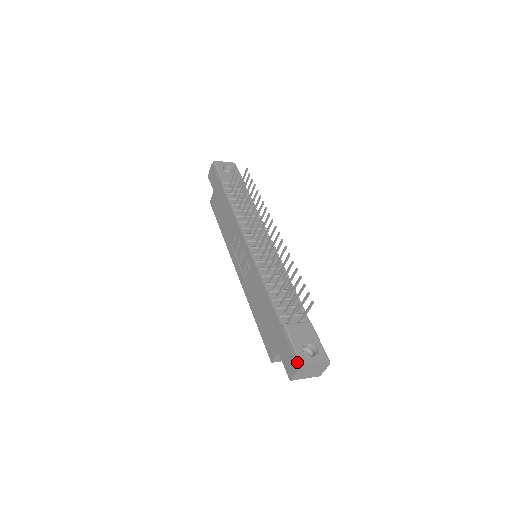
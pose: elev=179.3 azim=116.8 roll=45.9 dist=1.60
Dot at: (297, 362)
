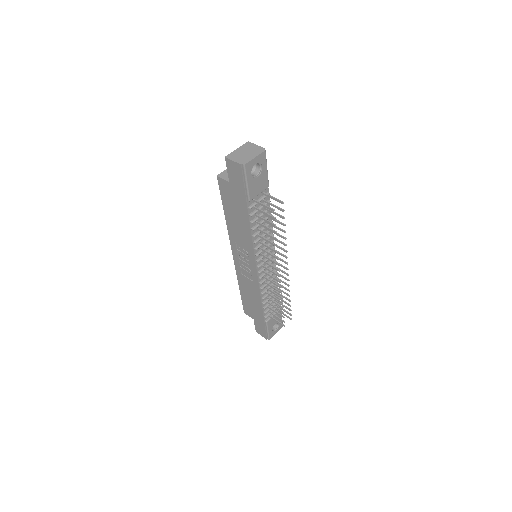
Dot at: (267, 337)
